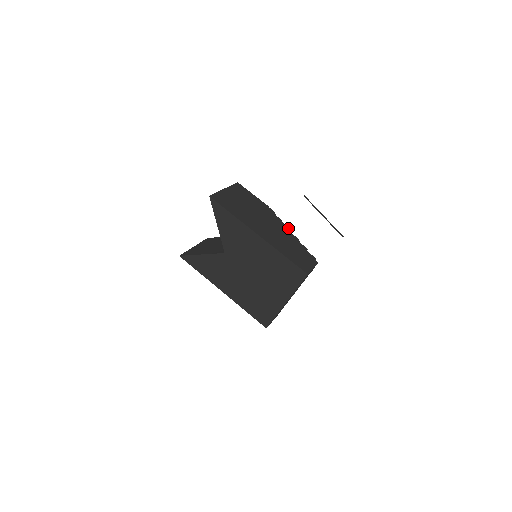
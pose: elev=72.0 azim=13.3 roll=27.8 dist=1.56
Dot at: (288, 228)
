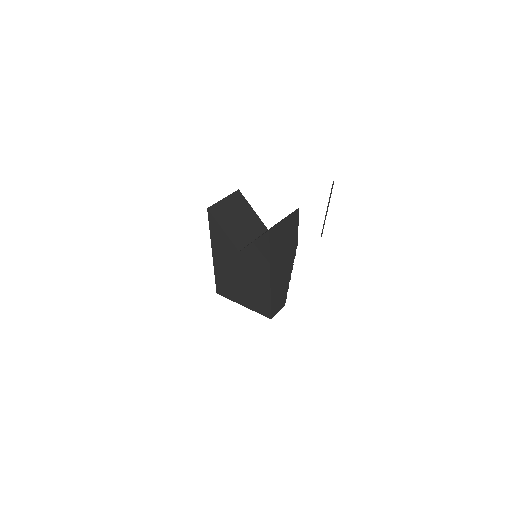
Dot at: occluded
